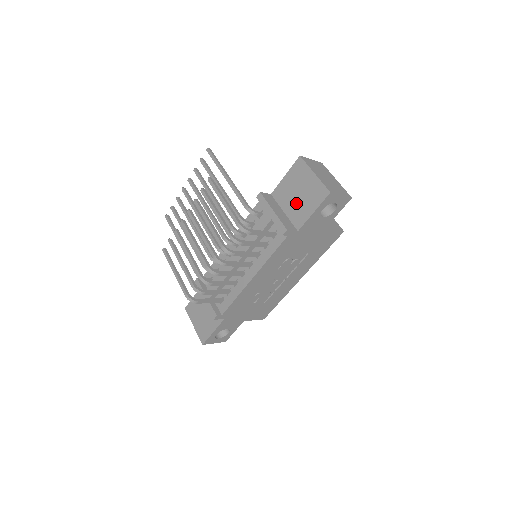
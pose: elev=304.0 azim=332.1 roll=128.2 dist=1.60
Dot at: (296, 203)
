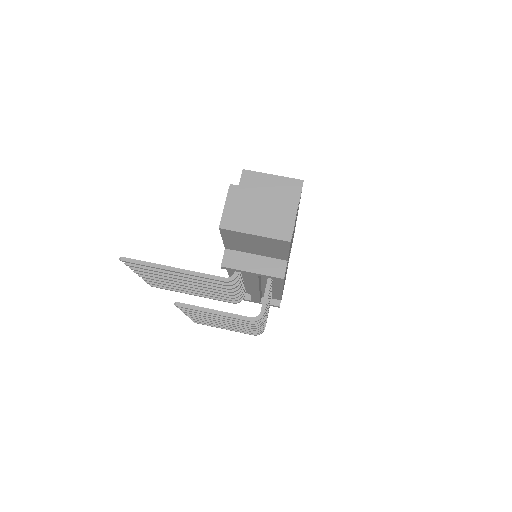
Dot at: (261, 250)
